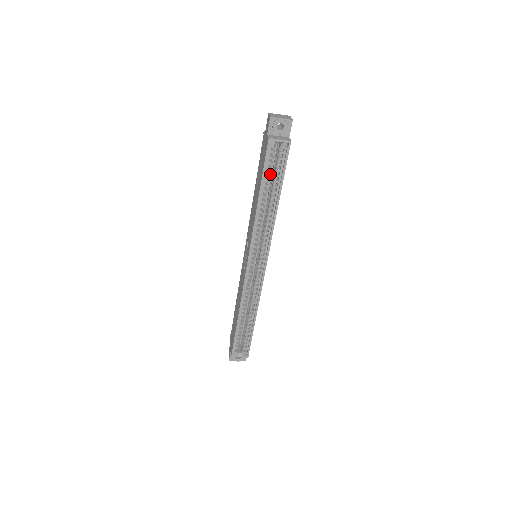
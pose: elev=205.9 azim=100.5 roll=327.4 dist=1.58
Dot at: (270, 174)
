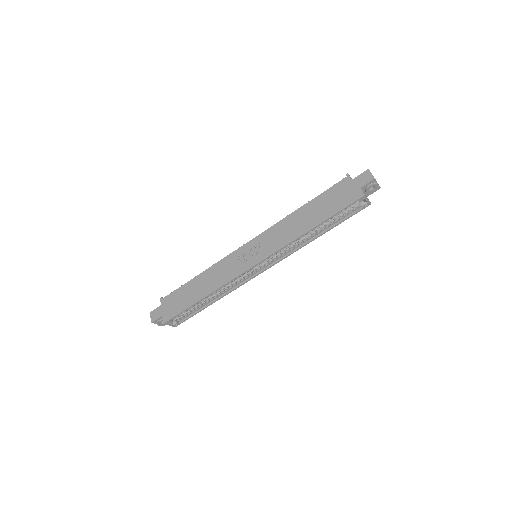
Dot at: occluded
